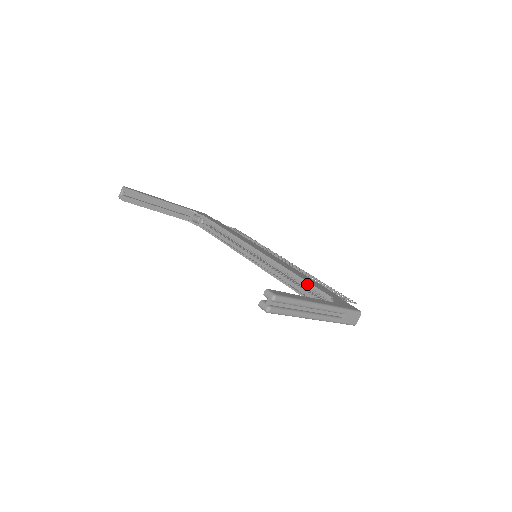
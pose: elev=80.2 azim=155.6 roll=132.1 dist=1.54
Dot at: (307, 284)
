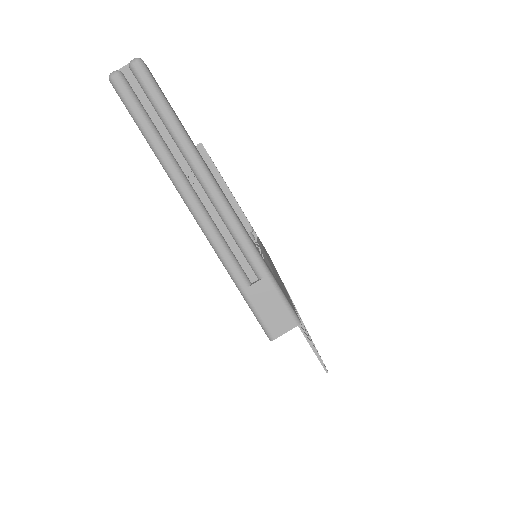
Dot at: occluded
